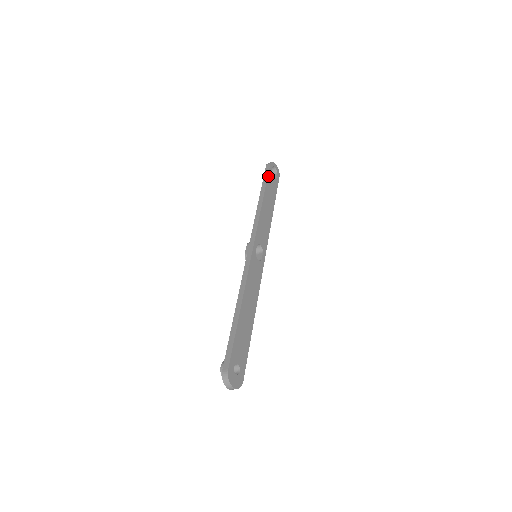
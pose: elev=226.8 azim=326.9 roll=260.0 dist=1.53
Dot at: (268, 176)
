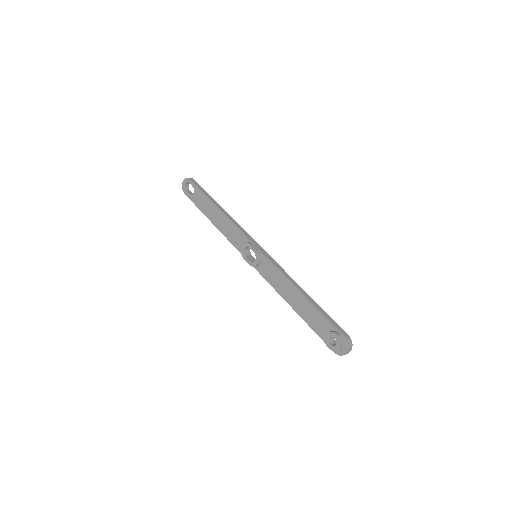
Dot at: (203, 190)
